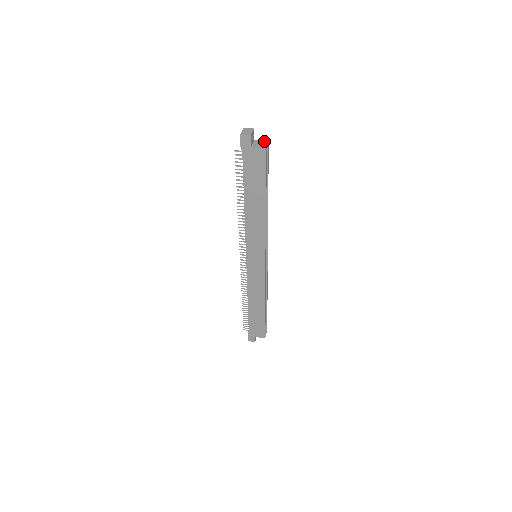
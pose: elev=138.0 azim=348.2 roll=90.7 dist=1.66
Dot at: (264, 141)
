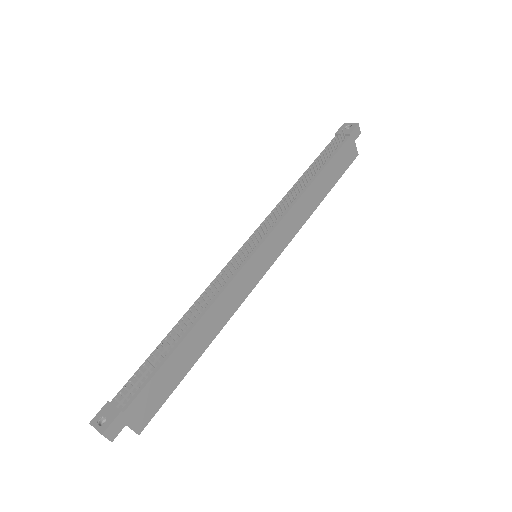
Dot at: occluded
